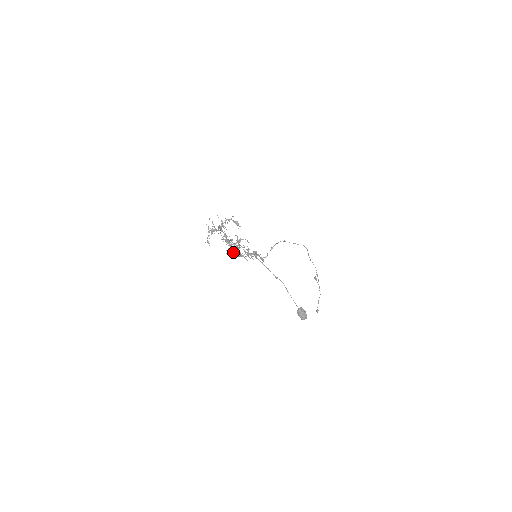
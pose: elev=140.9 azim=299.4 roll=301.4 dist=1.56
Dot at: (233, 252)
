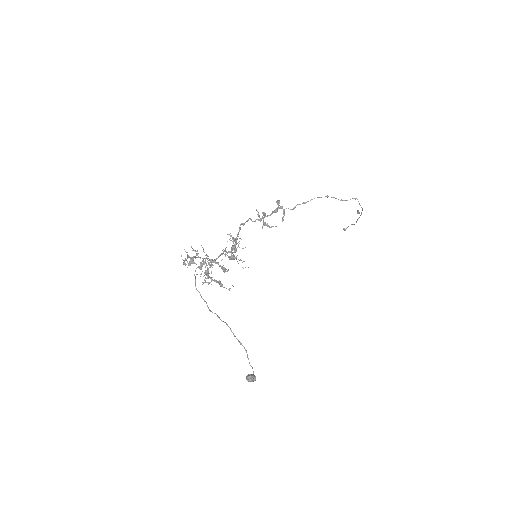
Dot at: (225, 253)
